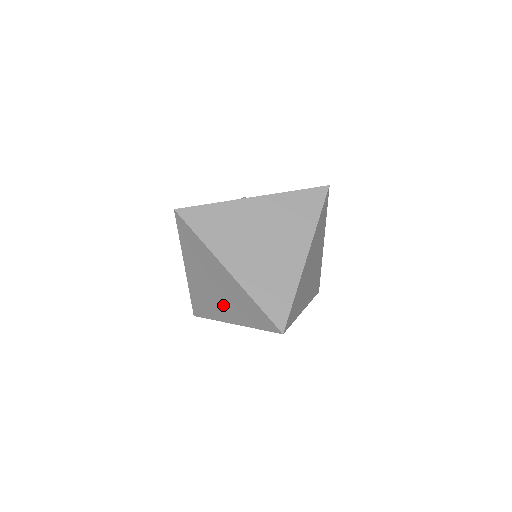
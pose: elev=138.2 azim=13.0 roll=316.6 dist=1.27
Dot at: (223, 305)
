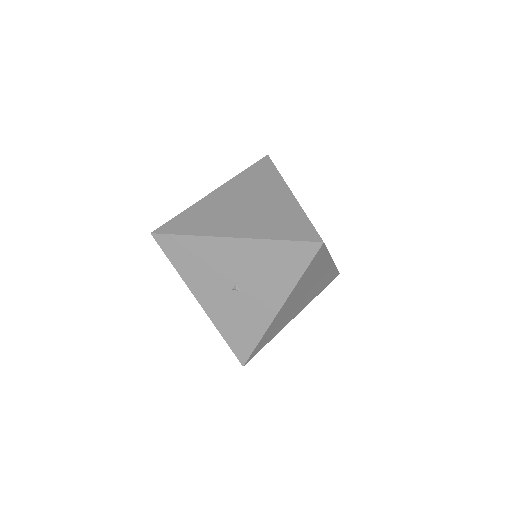
Dot at: (240, 220)
